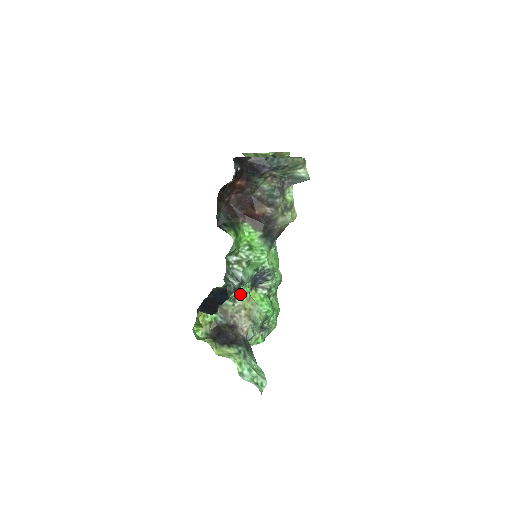
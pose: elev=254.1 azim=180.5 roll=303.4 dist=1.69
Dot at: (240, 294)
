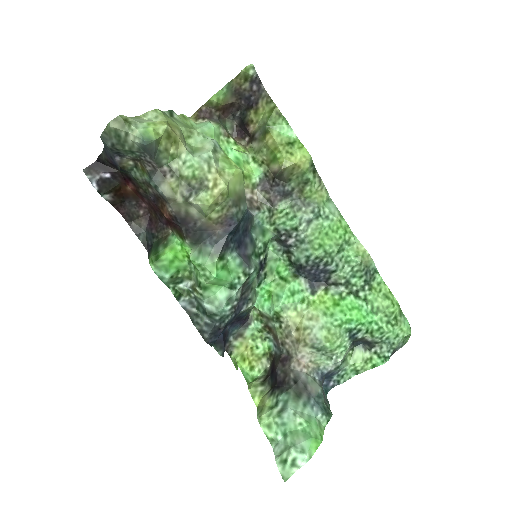
Dot at: (280, 310)
